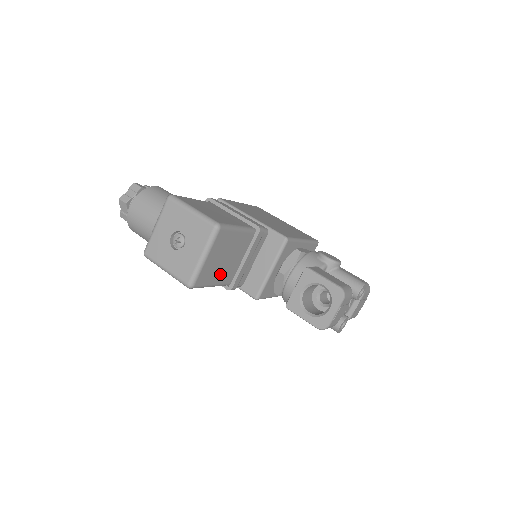
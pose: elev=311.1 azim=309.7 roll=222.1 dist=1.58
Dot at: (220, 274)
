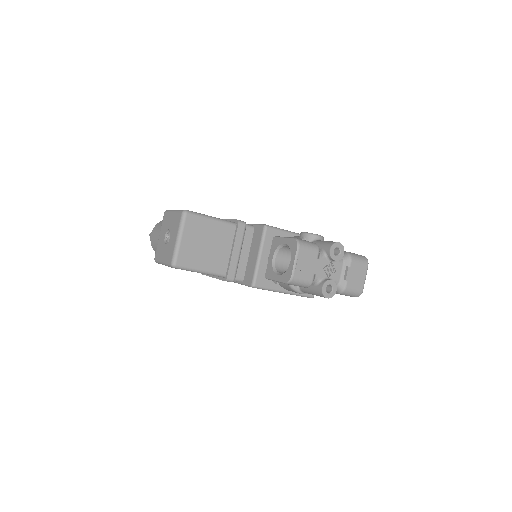
Dot at: (206, 260)
